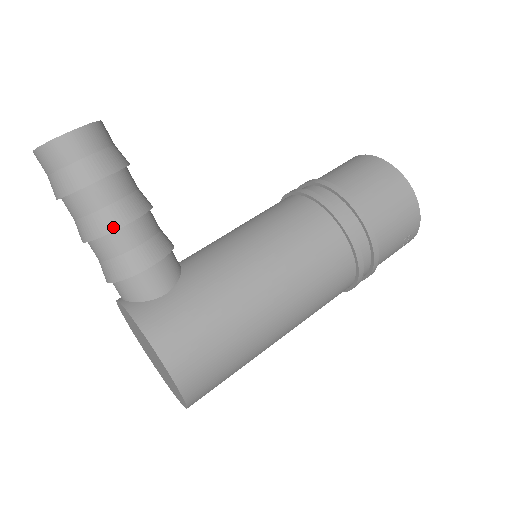
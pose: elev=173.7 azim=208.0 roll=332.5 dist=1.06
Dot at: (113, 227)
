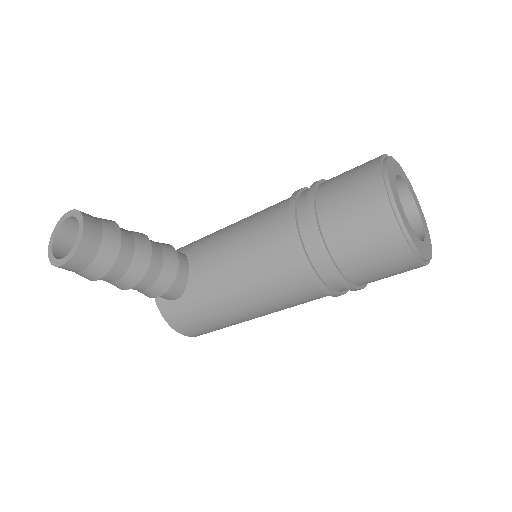
Dot at: (122, 289)
